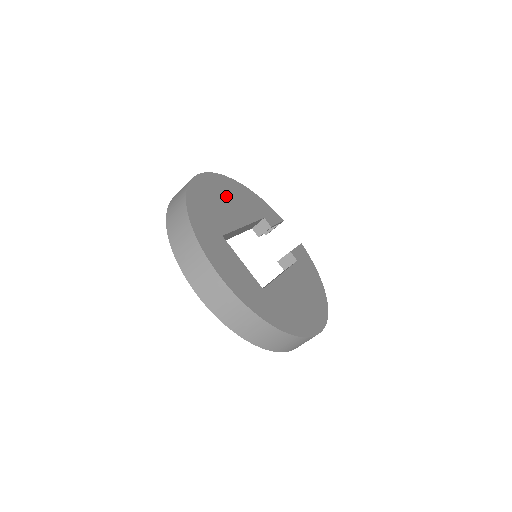
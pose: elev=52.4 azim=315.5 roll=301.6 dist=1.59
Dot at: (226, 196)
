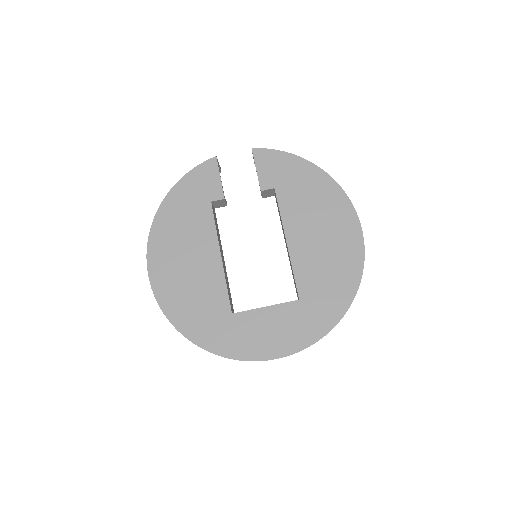
Dot at: (180, 257)
